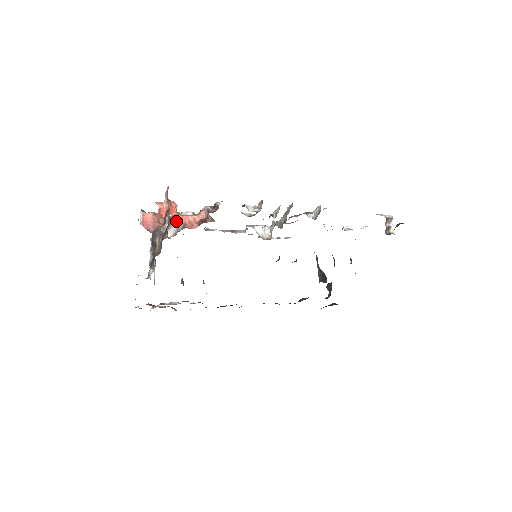
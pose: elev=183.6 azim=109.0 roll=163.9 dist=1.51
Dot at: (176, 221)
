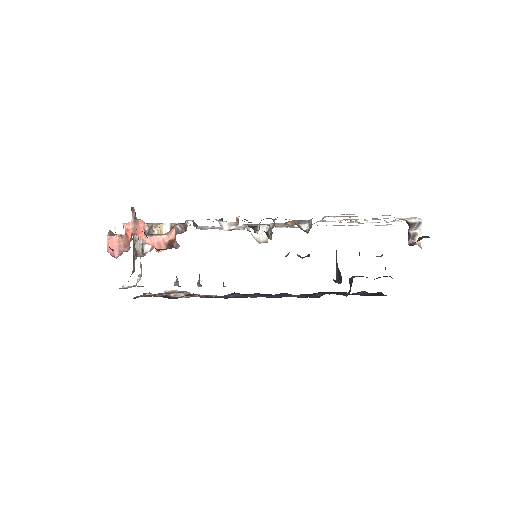
Dot at: occluded
